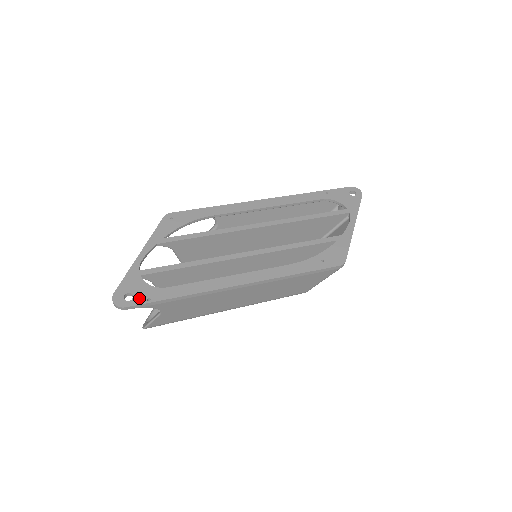
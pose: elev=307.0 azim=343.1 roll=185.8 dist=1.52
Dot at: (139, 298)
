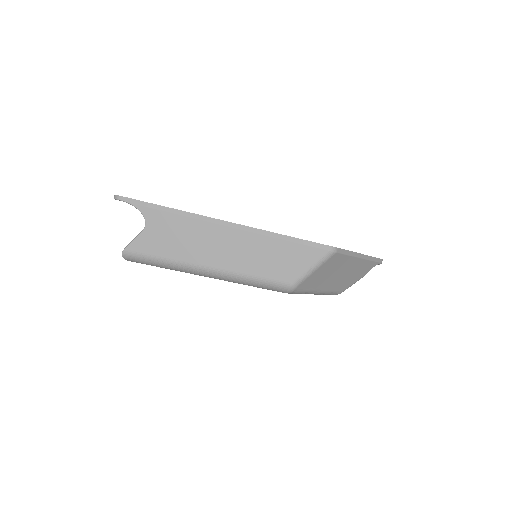
Dot at: occluded
